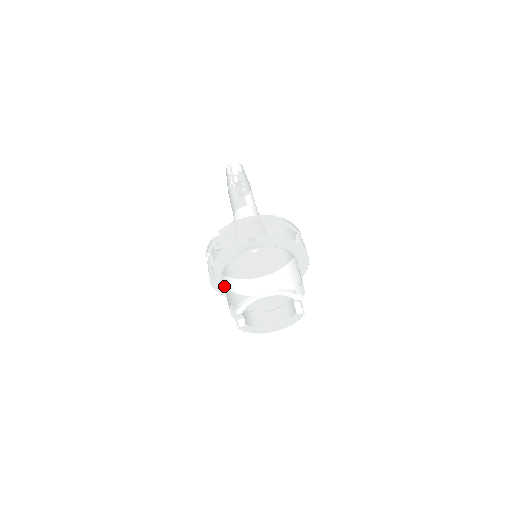
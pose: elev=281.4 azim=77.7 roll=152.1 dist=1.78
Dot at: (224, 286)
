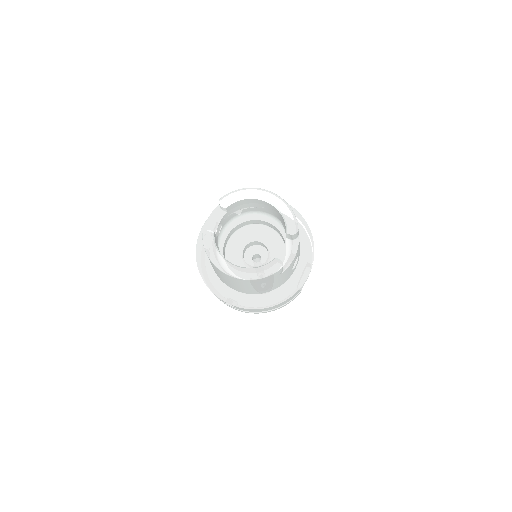
Dot at: occluded
